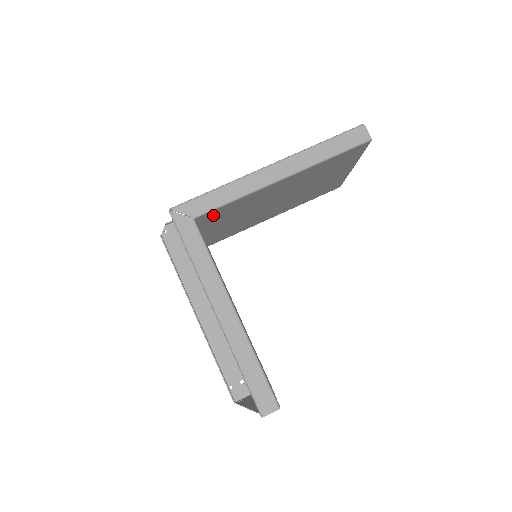
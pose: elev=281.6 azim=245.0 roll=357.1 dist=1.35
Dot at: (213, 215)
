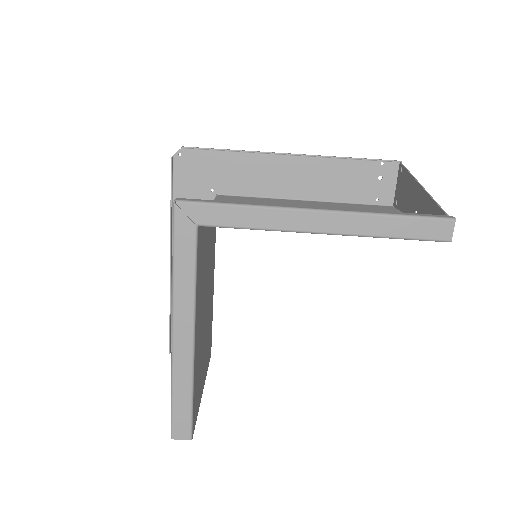
Dot at: occluded
